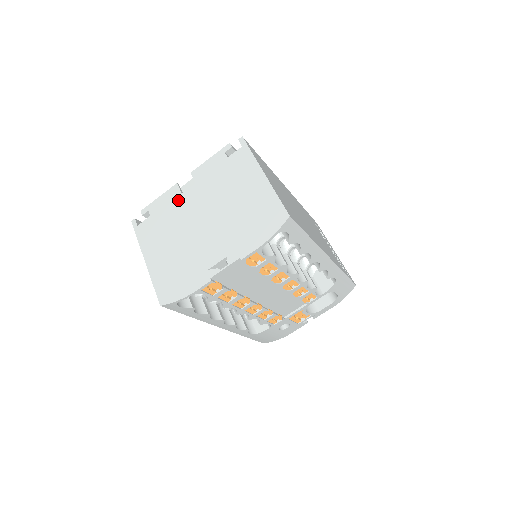
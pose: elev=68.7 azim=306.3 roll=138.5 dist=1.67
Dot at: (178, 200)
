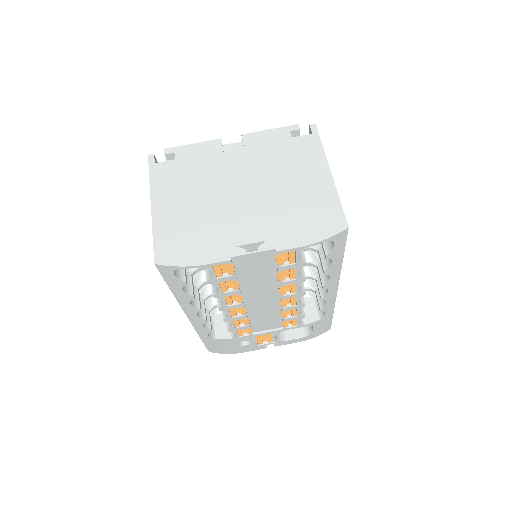
Dot at: (217, 156)
